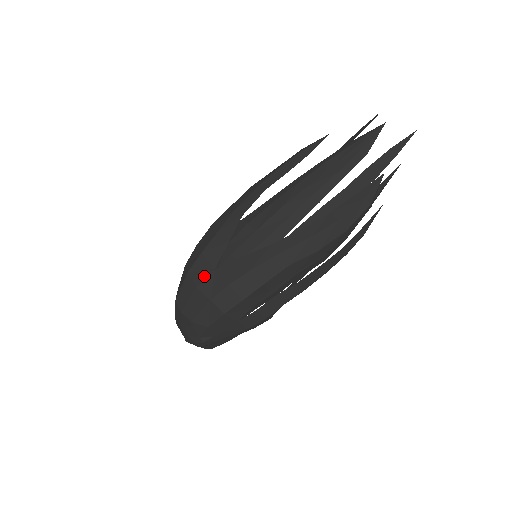
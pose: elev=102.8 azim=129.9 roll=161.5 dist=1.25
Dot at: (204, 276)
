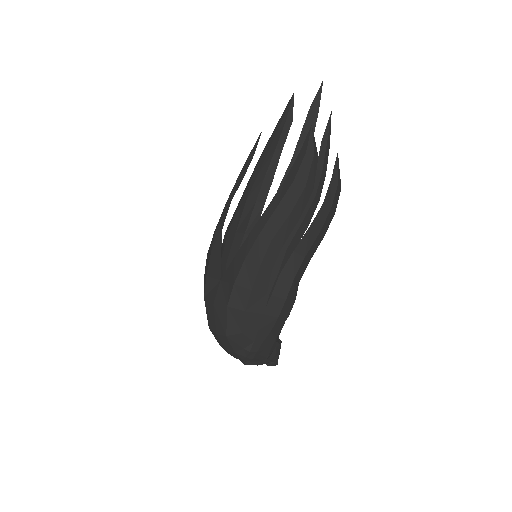
Dot at: (215, 292)
